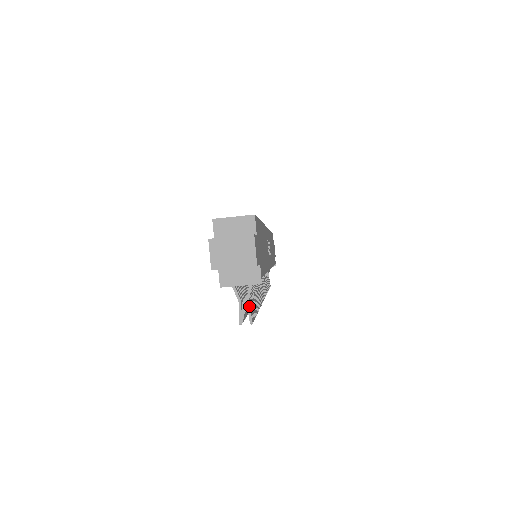
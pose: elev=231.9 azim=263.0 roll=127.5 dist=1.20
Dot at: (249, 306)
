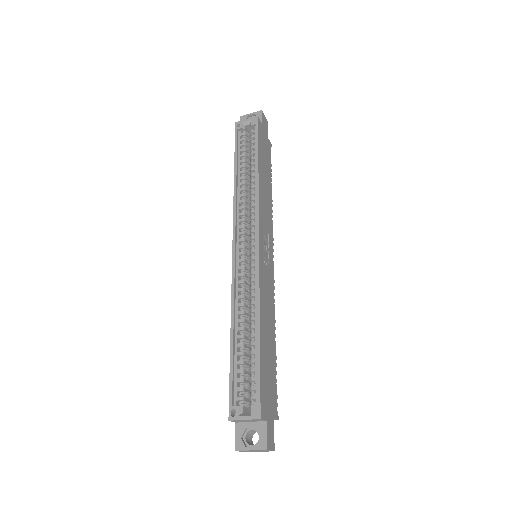
Dot at: occluded
